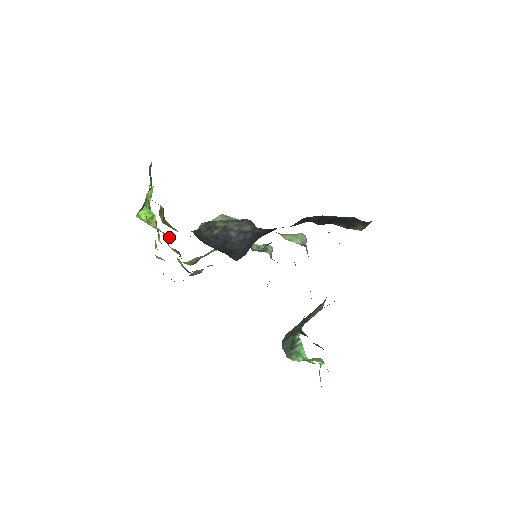
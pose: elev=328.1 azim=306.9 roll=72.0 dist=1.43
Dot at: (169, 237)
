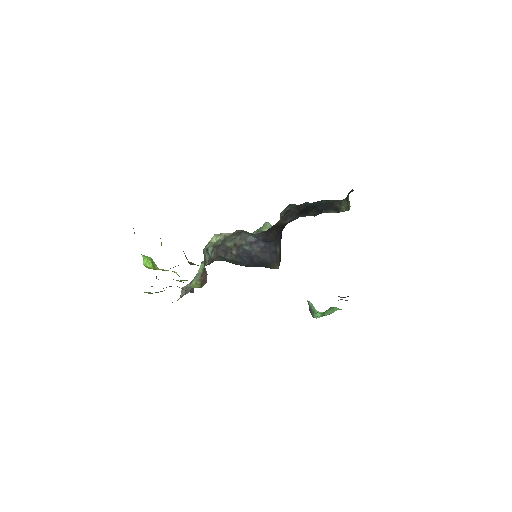
Dot at: (176, 272)
